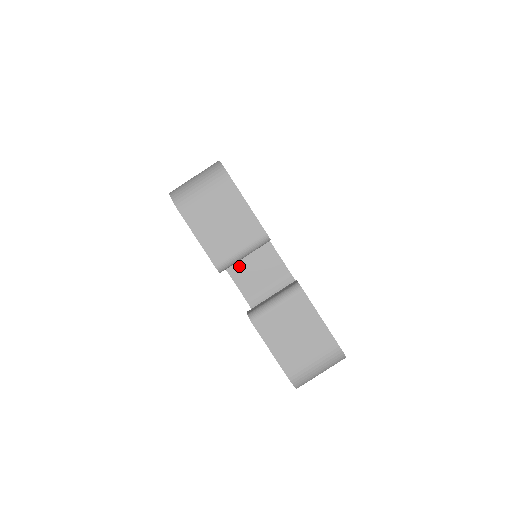
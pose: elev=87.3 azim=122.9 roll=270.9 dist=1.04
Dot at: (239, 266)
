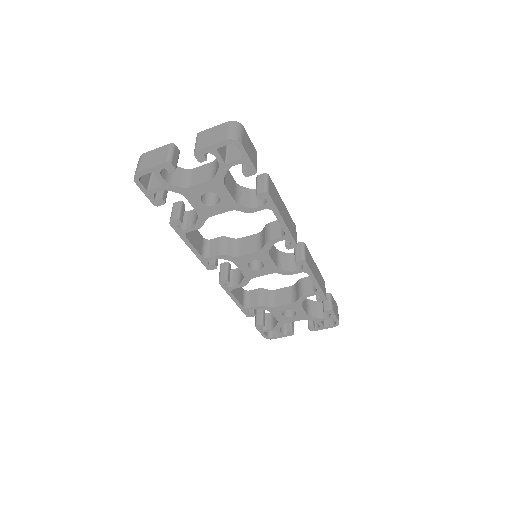
Dot at: (193, 182)
